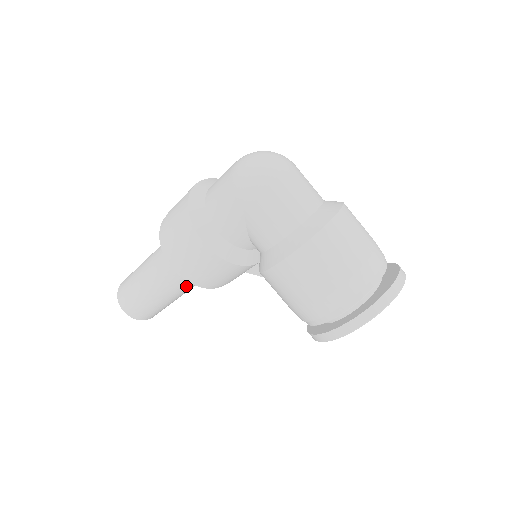
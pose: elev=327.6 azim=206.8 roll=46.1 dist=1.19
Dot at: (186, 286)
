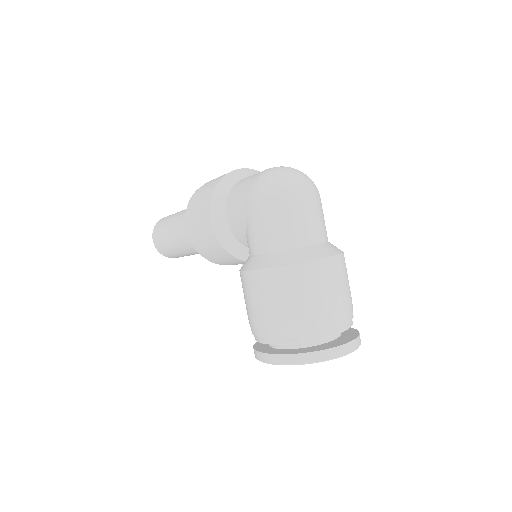
Dot at: occluded
